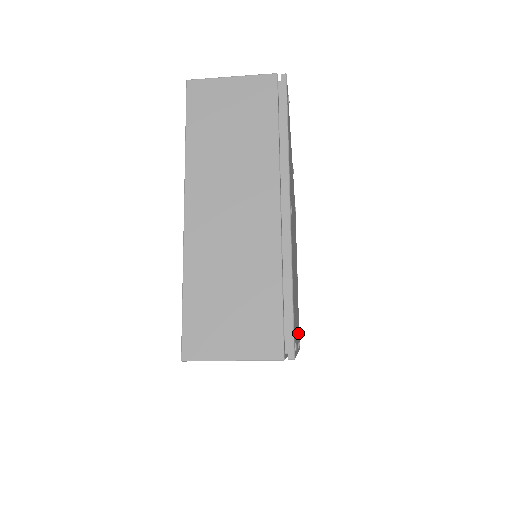
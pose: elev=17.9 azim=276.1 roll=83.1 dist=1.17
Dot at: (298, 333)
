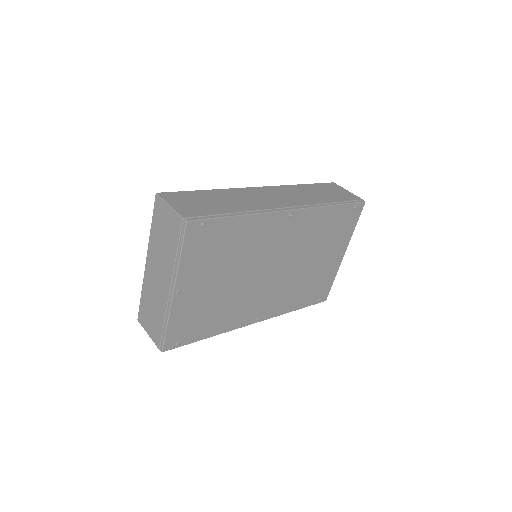
Dot at: (291, 303)
